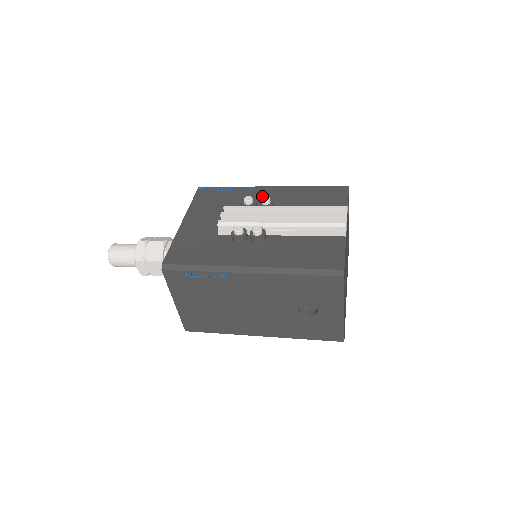
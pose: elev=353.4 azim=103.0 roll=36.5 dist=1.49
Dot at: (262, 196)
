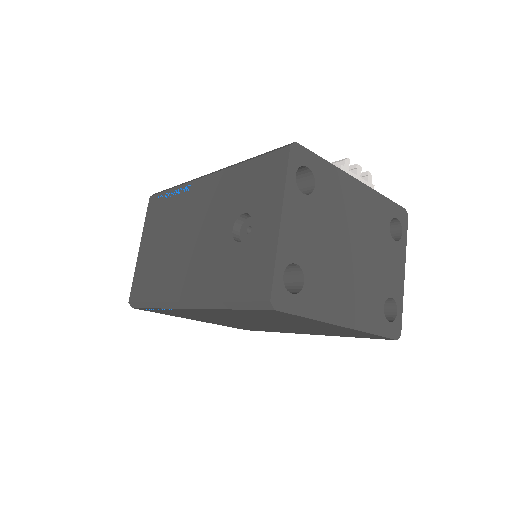
Dot at: occluded
